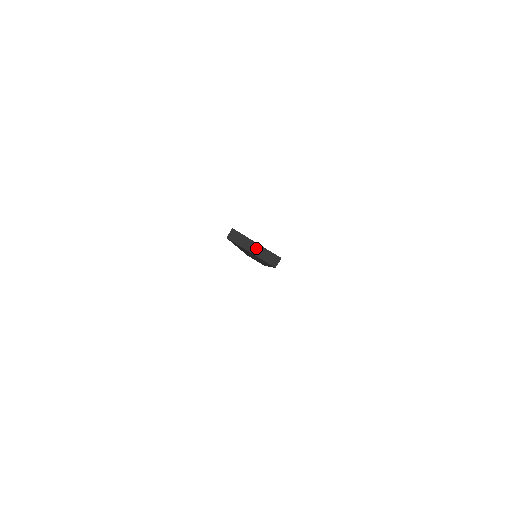
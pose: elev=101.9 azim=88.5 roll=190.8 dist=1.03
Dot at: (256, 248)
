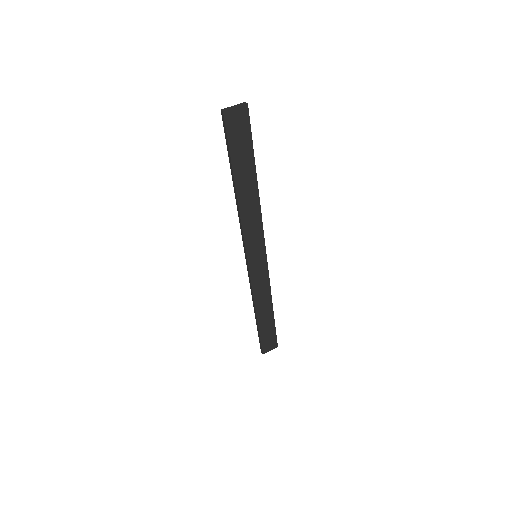
Dot at: (235, 106)
